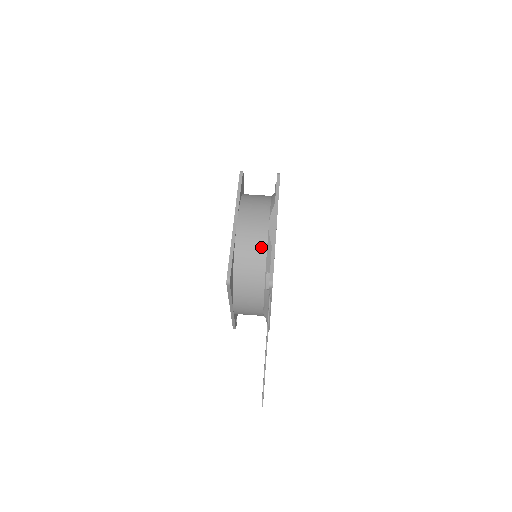
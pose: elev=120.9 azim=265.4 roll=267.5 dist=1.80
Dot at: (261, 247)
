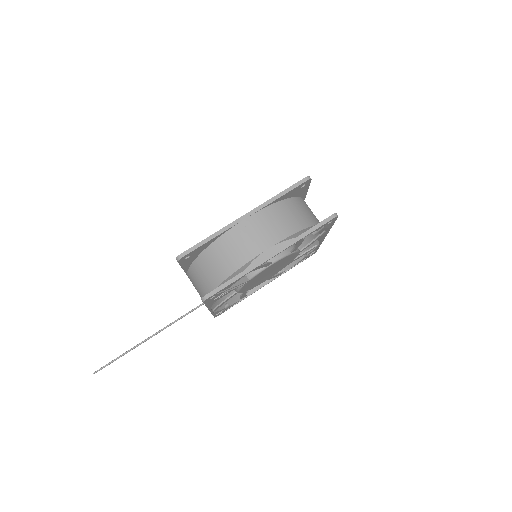
Dot at: (239, 260)
